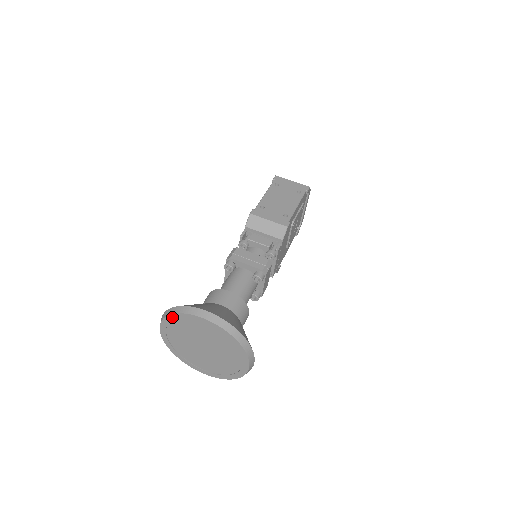
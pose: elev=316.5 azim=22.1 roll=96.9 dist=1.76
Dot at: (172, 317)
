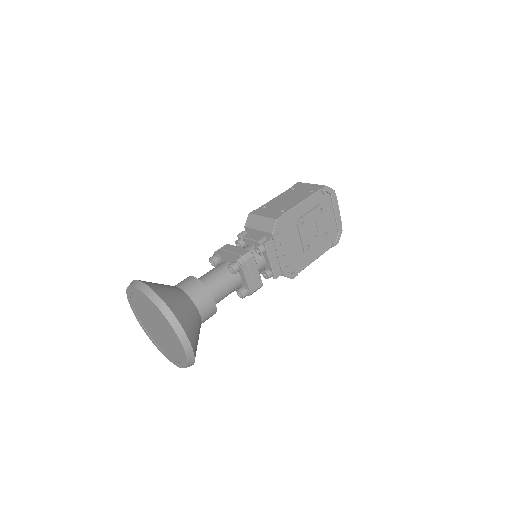
Dot at: (128, 294)
